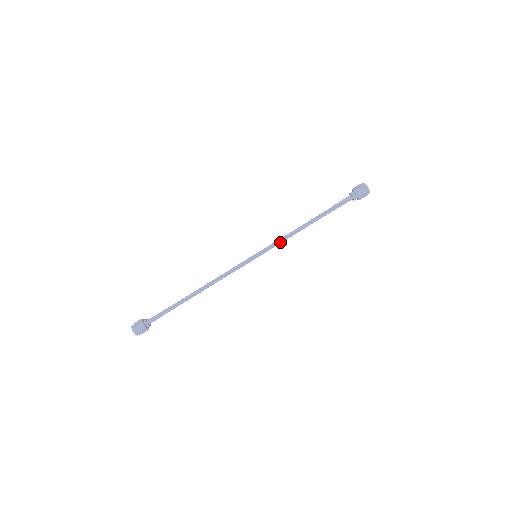
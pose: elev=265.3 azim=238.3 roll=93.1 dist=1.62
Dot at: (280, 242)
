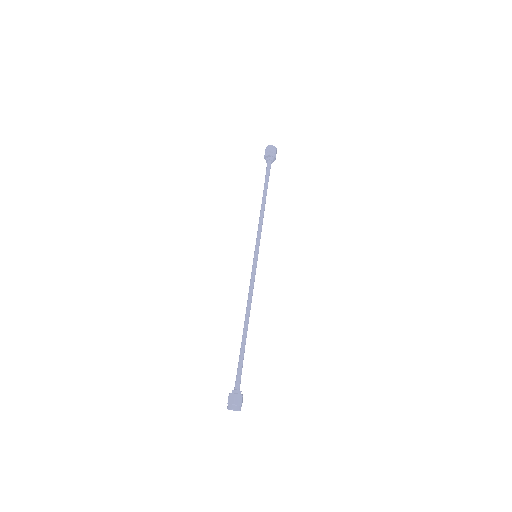
Dot at: (259, 230)
